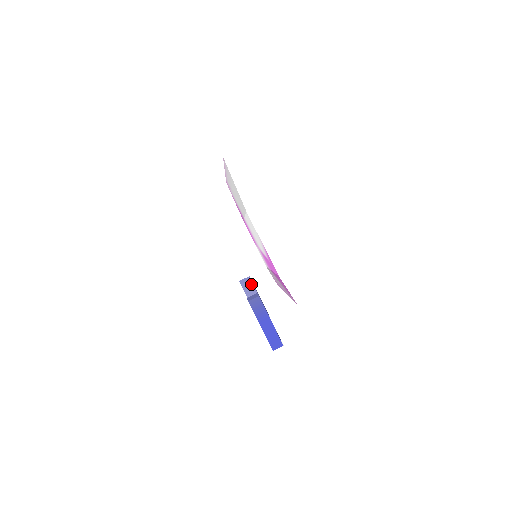
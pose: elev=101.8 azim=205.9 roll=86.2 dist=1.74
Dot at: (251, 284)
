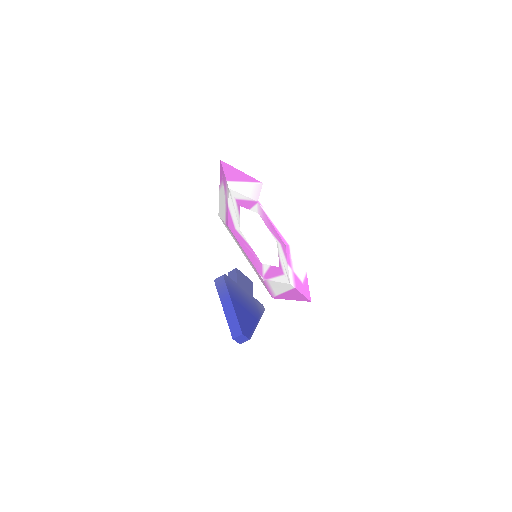
Dot at: (235, 274)
